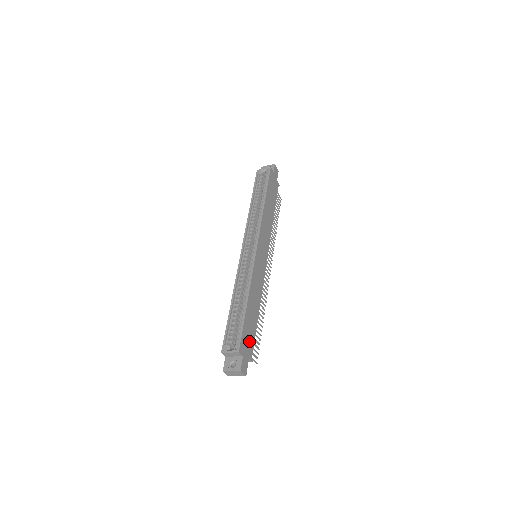
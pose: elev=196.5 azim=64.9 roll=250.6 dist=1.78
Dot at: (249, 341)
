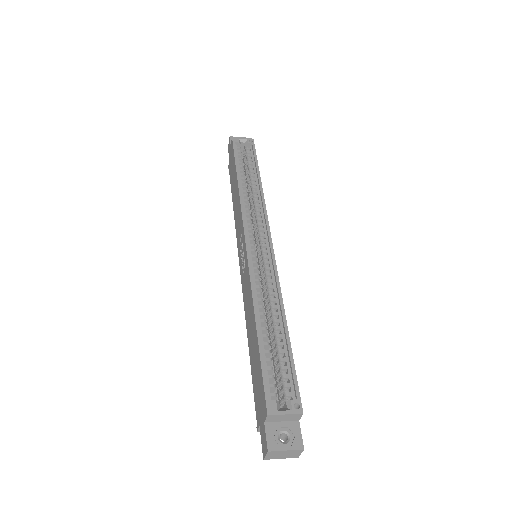
Dot at: occluded
